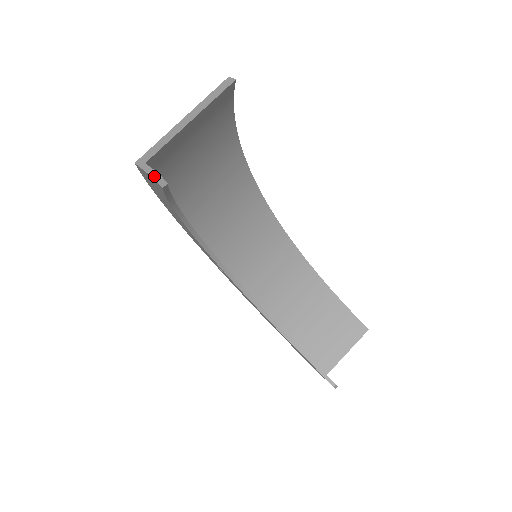
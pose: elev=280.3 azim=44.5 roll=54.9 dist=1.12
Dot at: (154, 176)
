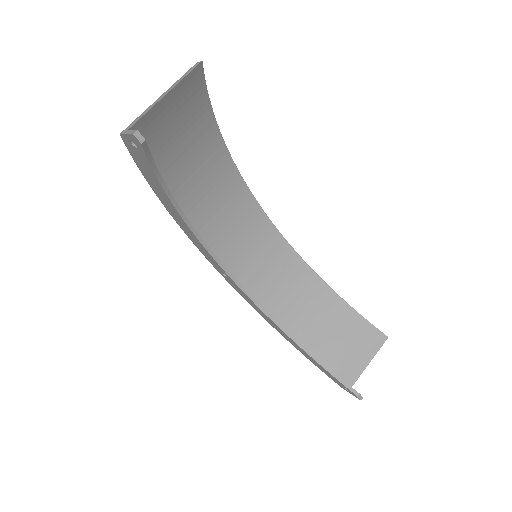
Dot at: (133, 133)
